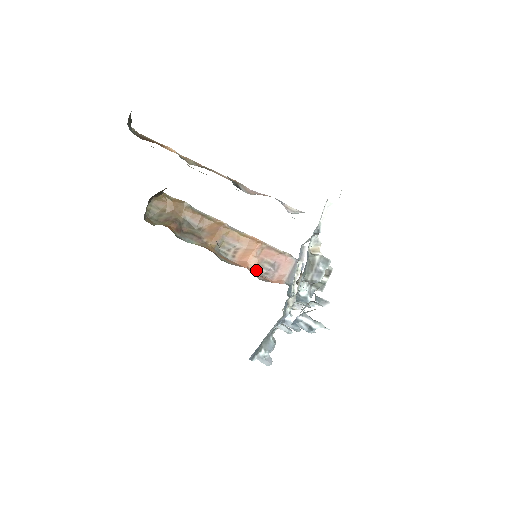
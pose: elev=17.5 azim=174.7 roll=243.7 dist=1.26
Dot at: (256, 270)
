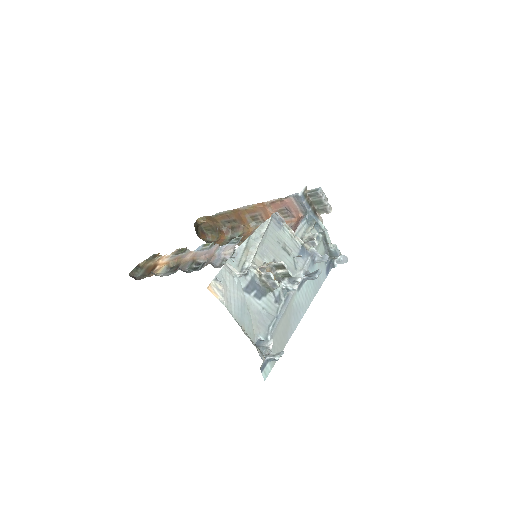
Dot at: occluded
